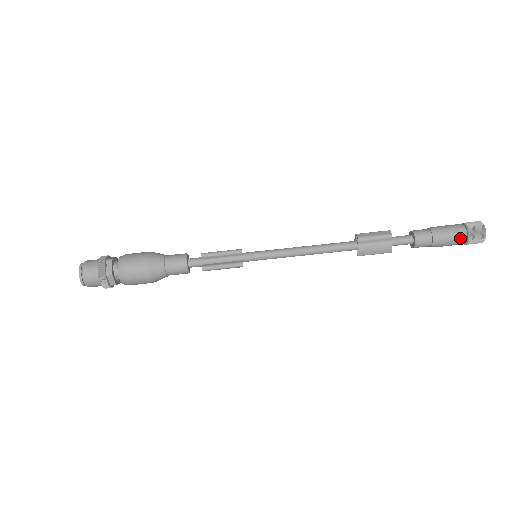
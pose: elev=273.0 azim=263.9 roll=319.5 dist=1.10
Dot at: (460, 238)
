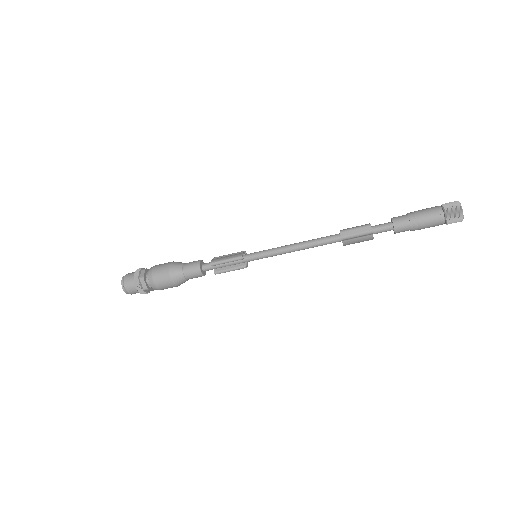
Dot at: (437, 224)
